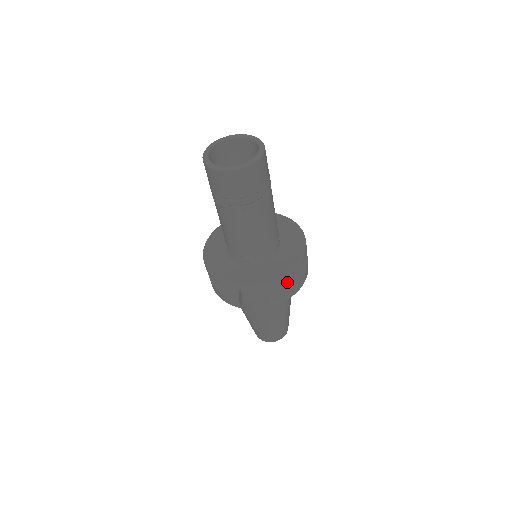
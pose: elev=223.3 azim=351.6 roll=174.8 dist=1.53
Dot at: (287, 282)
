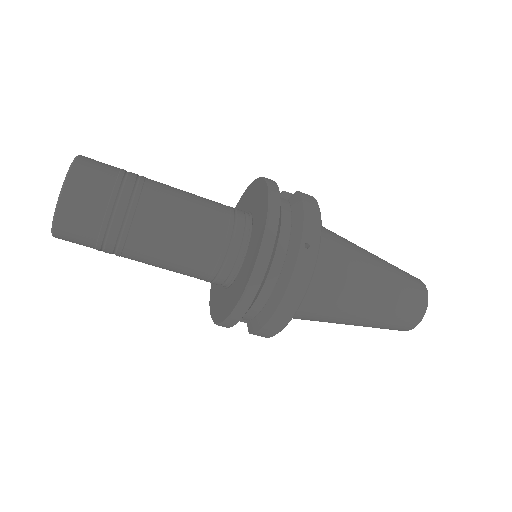
Dot at: (260, 314)
